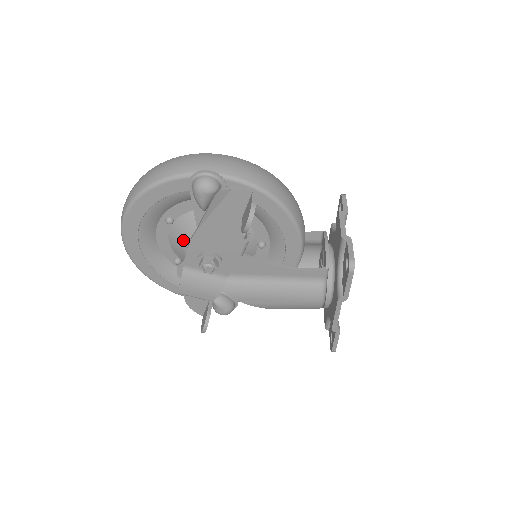
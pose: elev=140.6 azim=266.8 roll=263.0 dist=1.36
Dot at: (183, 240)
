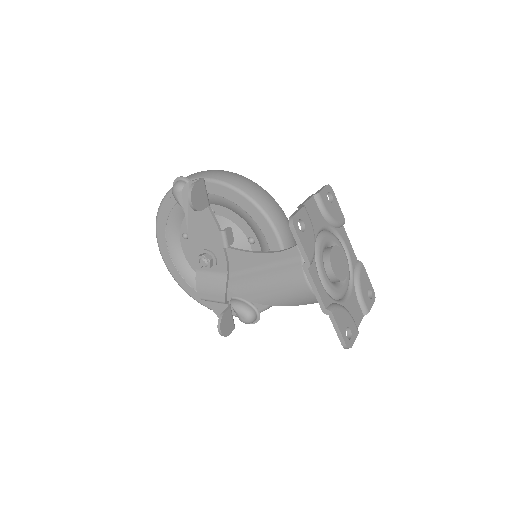
Dot at: occluded
